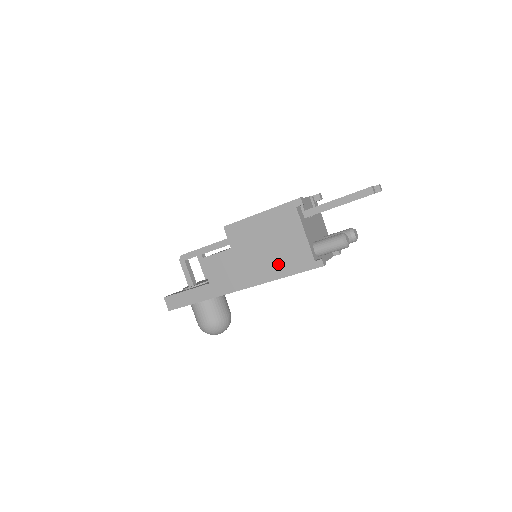
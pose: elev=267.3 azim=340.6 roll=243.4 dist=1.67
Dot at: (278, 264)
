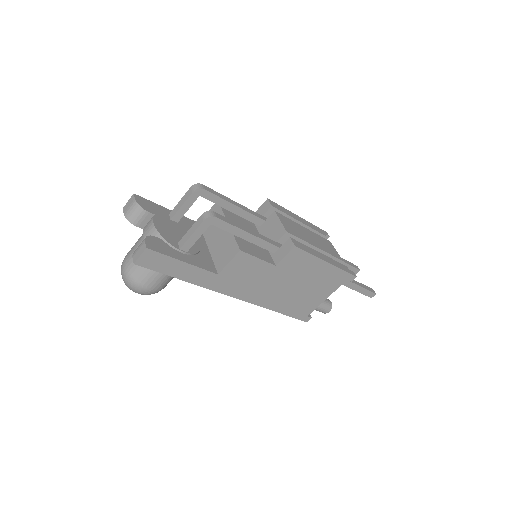
Dot at: (287, 302)
